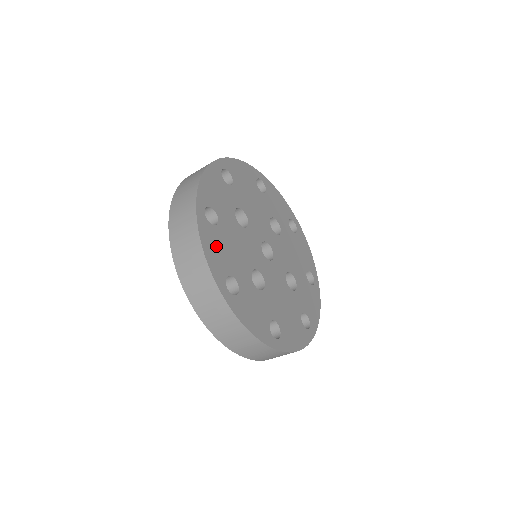
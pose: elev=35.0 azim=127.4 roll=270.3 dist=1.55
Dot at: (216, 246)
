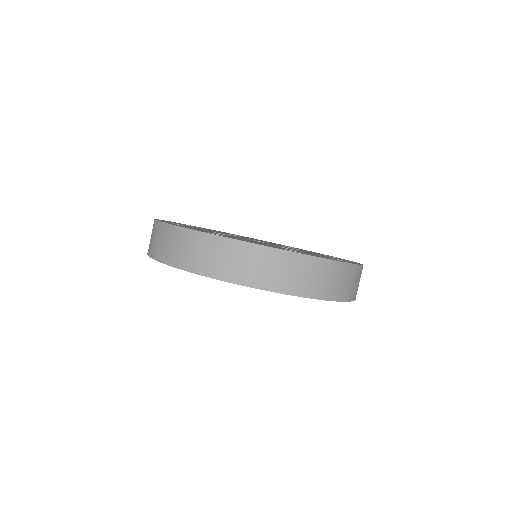
Dot at: occluded
